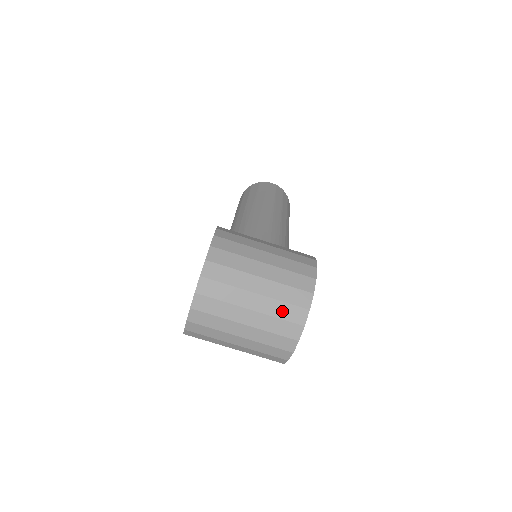
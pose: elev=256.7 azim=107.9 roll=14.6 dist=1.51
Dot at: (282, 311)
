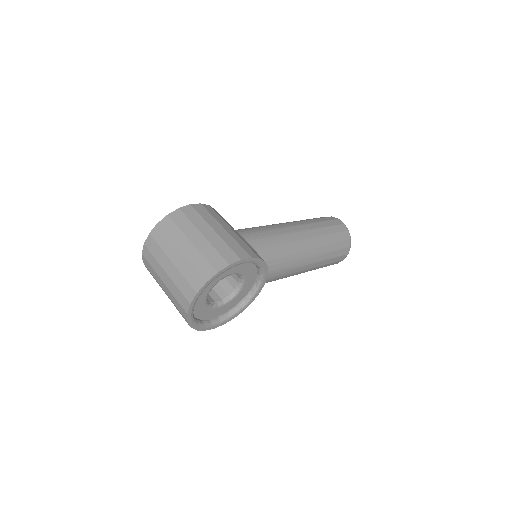
Dot at: (189, 273)
